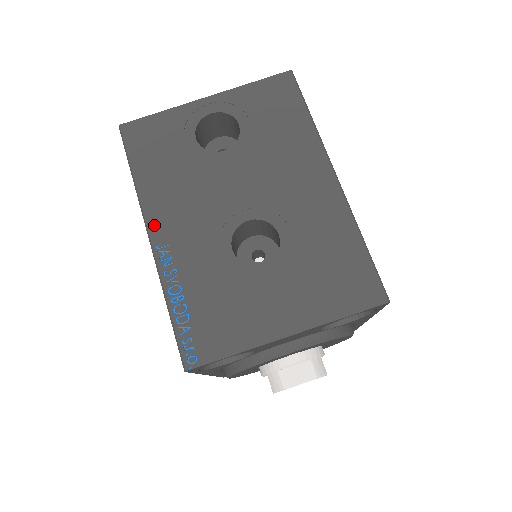
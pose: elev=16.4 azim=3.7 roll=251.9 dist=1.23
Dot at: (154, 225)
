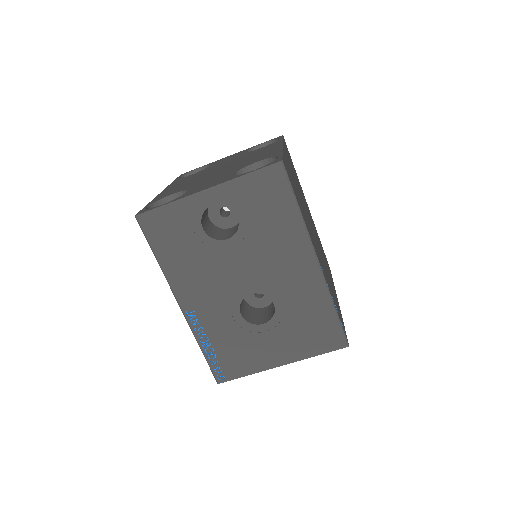
Dot at: (181, 298)
